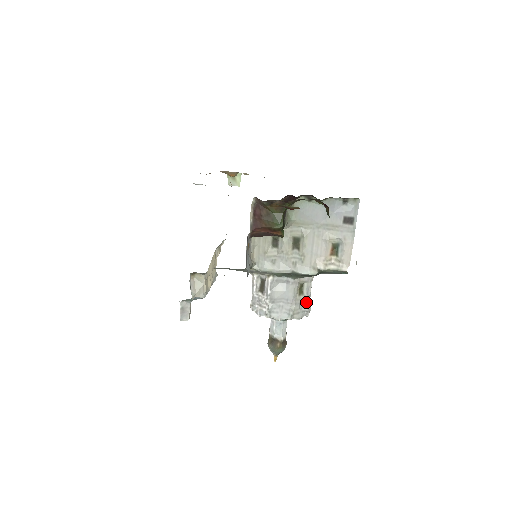
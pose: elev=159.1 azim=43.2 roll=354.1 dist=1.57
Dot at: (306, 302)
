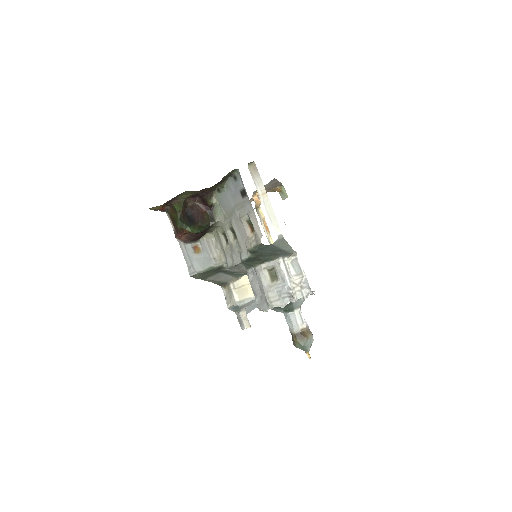
Dot at: (284, 287)
